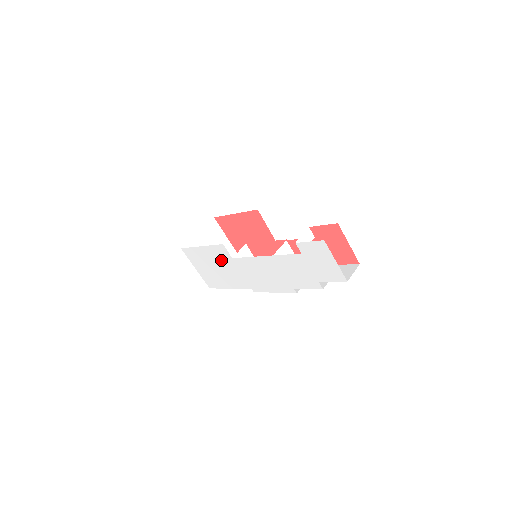
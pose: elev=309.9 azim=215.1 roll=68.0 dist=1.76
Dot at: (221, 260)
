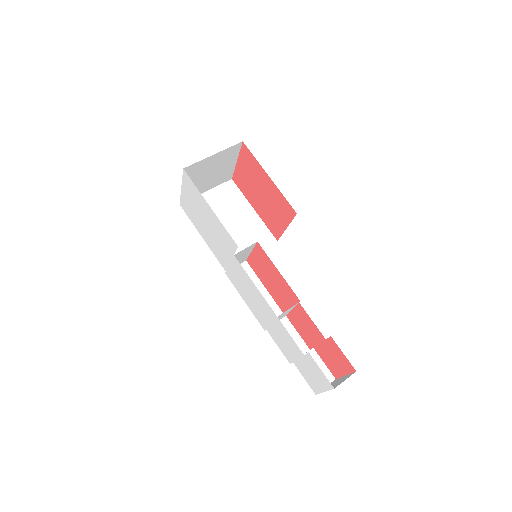
Dot at: (220, 236)
